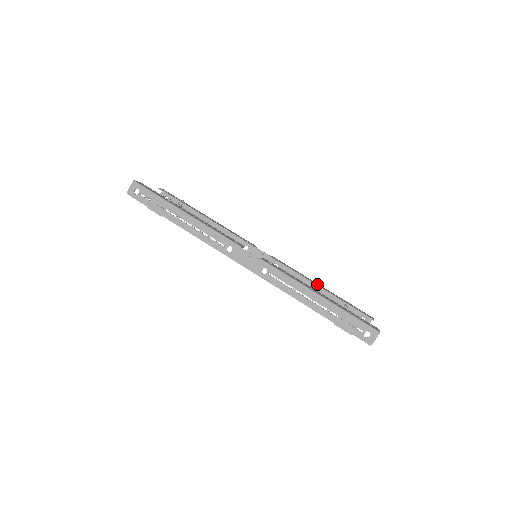
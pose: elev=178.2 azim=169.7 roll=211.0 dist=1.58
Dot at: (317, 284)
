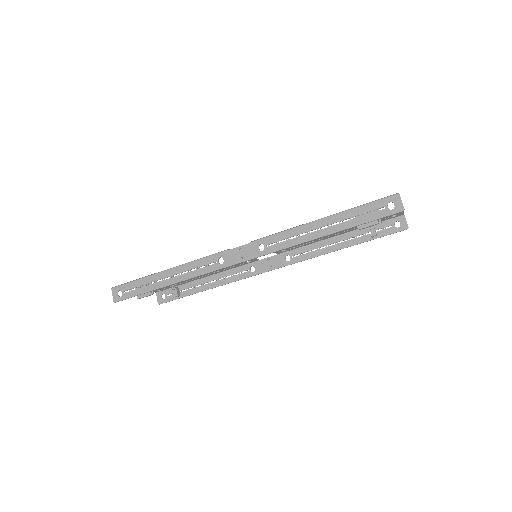
Dot at: (331, 235)
